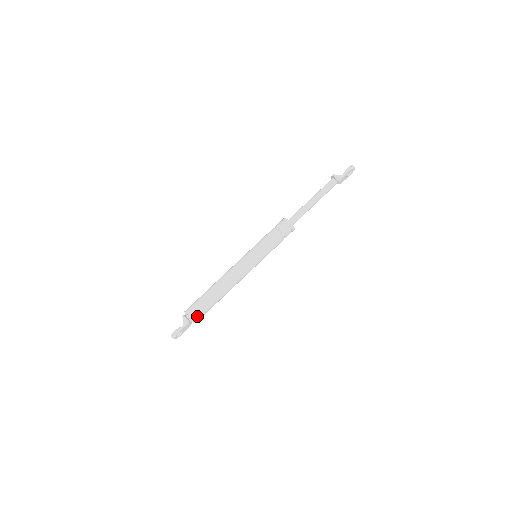
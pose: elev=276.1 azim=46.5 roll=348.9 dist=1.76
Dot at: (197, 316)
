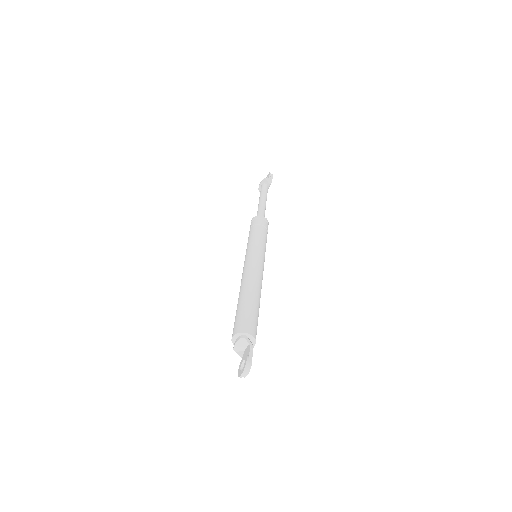
Dot at: (255, 331)
